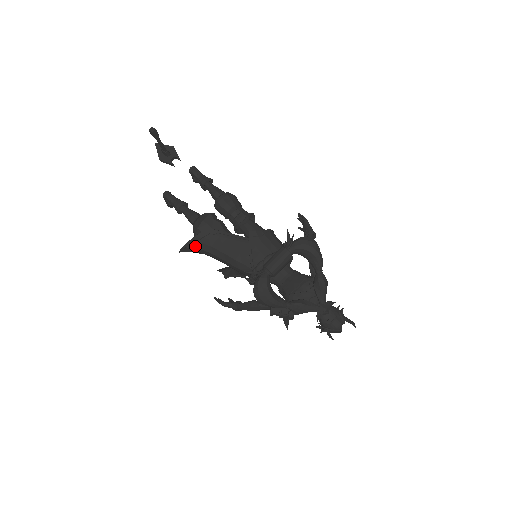
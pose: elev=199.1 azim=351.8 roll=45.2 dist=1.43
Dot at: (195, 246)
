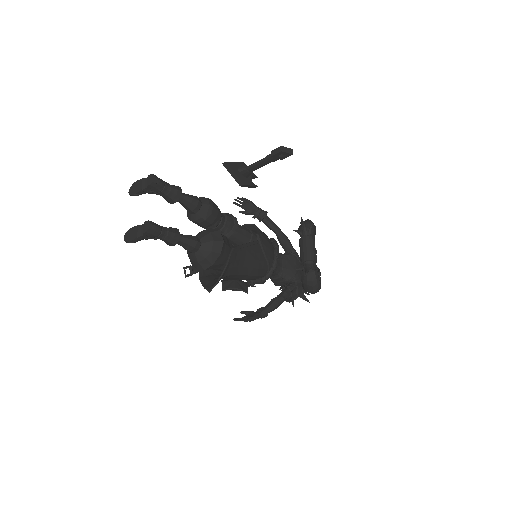
Dot at: (225, 275)
